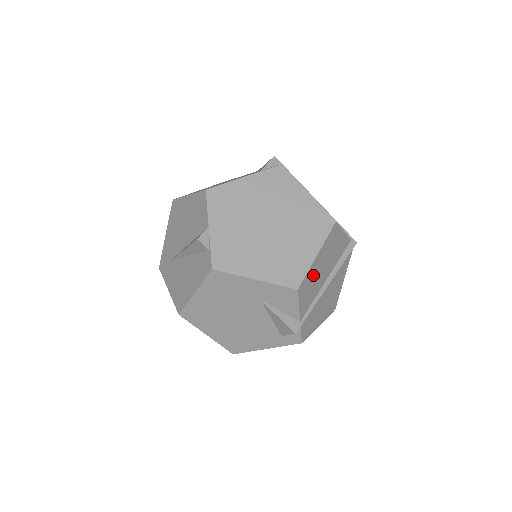
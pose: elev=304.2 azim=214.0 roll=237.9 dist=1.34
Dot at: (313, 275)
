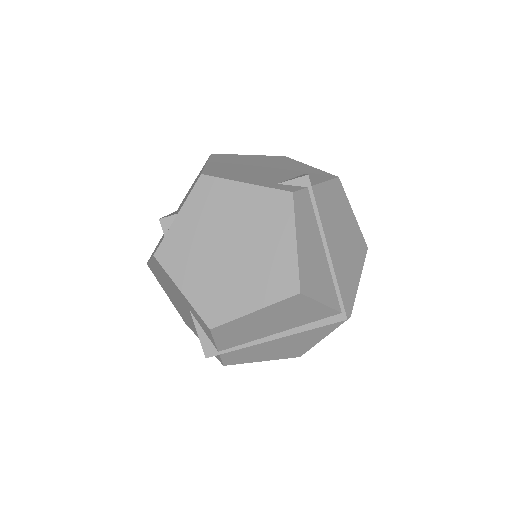
Dot at: (245, 325)
